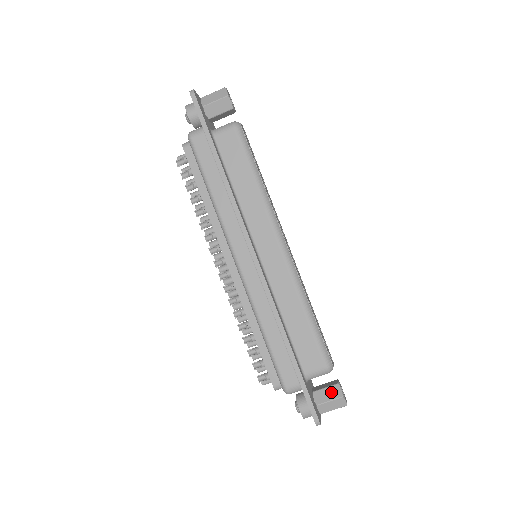
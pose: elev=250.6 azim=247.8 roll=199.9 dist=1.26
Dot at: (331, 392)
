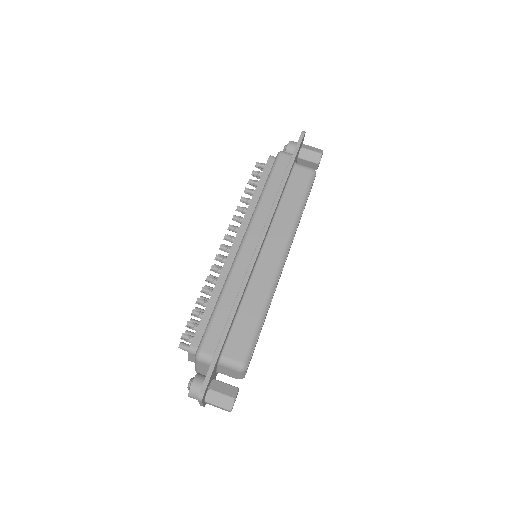
Dot at: (228, 389)
